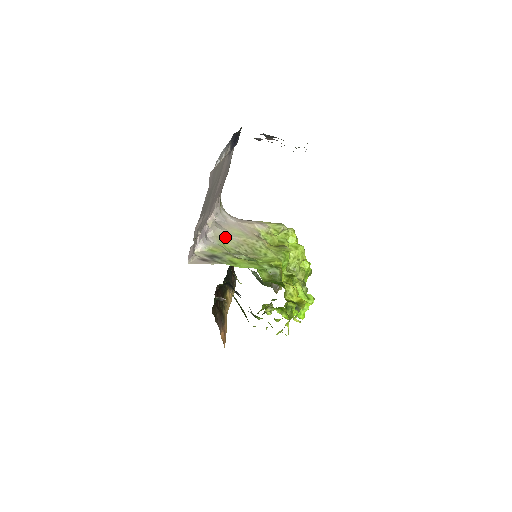
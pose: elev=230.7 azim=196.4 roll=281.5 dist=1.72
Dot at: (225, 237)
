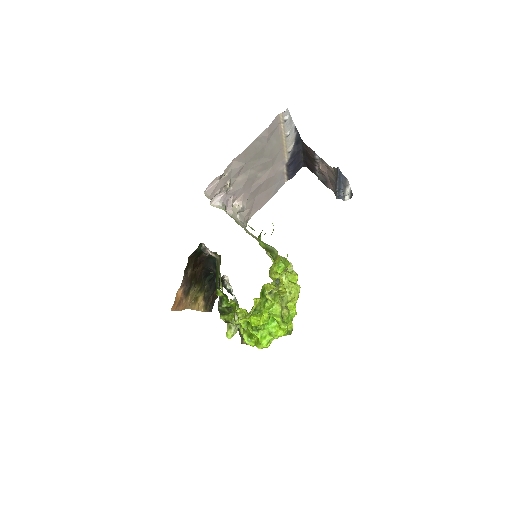
Dot at: (240, 224)
